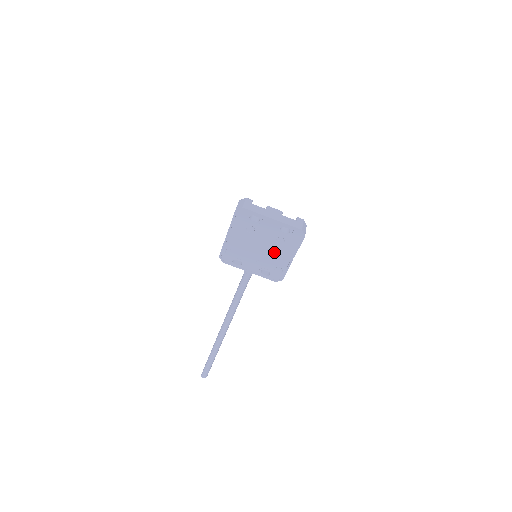
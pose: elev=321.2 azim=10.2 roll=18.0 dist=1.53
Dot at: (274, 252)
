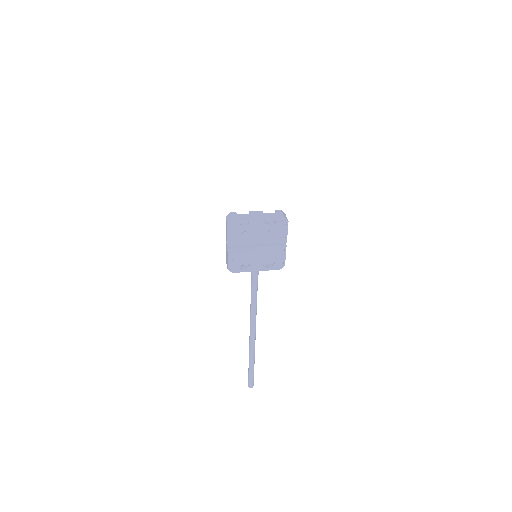
Dot at: (270, 245)
